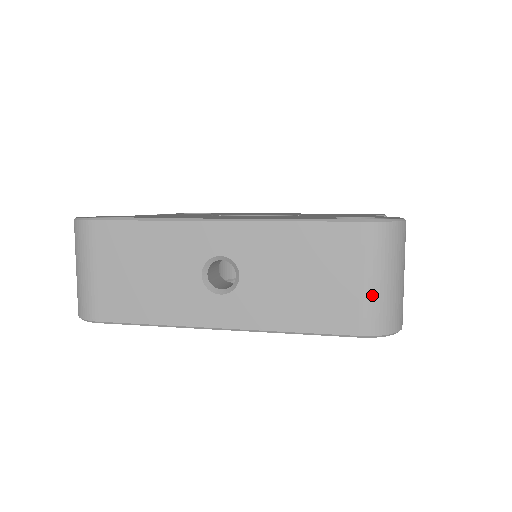
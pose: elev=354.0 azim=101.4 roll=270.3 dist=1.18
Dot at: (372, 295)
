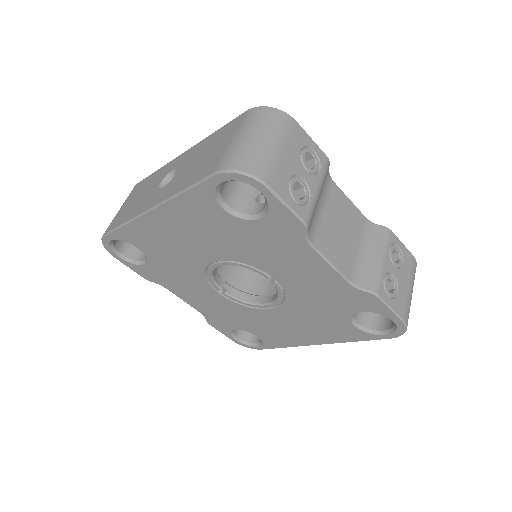
Dot at: (234, 146)
